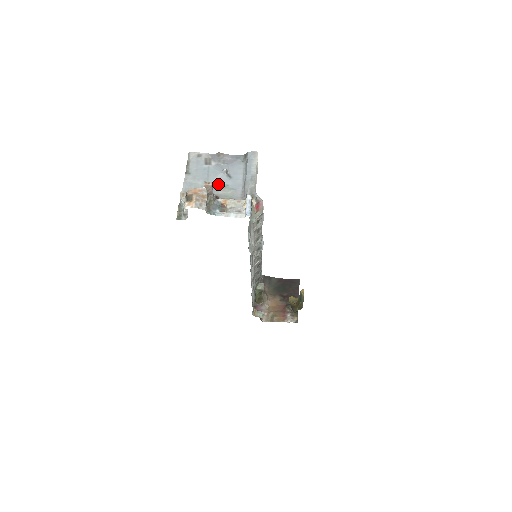
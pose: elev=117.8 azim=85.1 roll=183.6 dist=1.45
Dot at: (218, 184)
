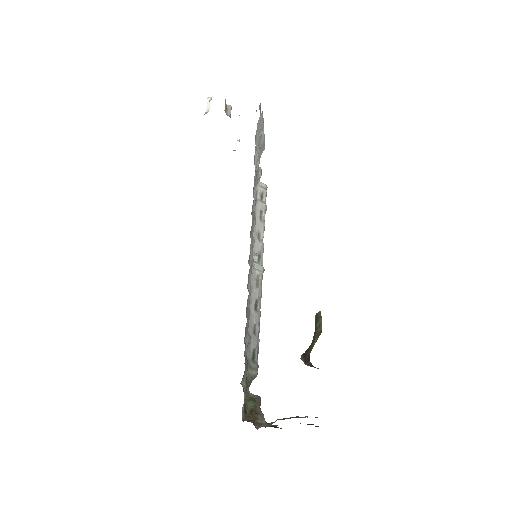
Dot at: occluded
